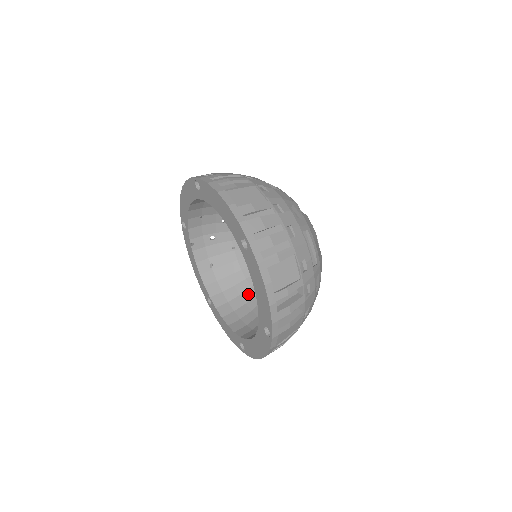
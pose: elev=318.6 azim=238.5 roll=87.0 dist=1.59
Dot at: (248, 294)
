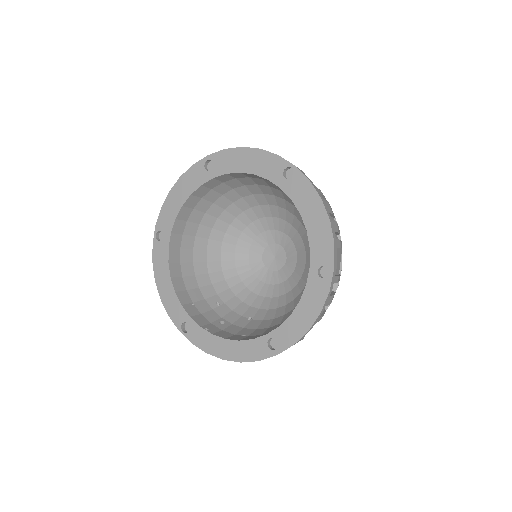
Dot at: occluded
